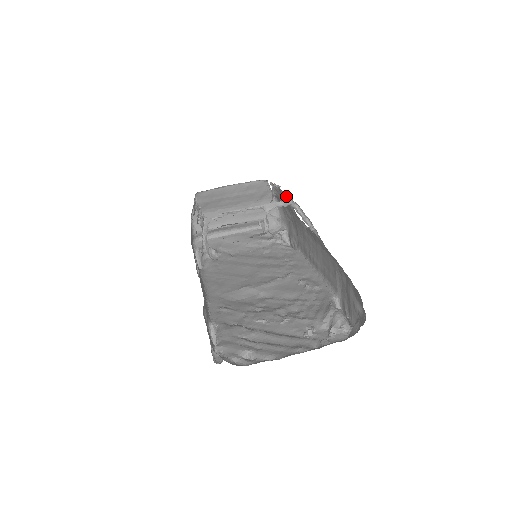
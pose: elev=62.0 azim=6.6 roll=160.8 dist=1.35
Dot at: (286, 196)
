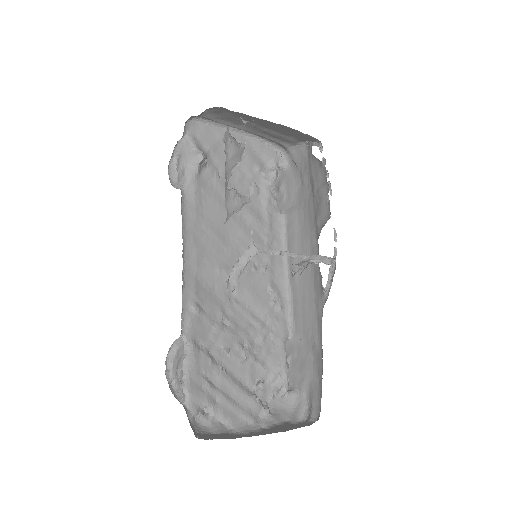
Dot at: (328, 209)
